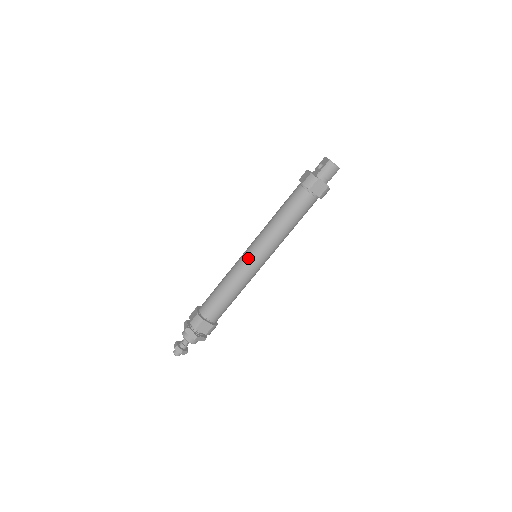
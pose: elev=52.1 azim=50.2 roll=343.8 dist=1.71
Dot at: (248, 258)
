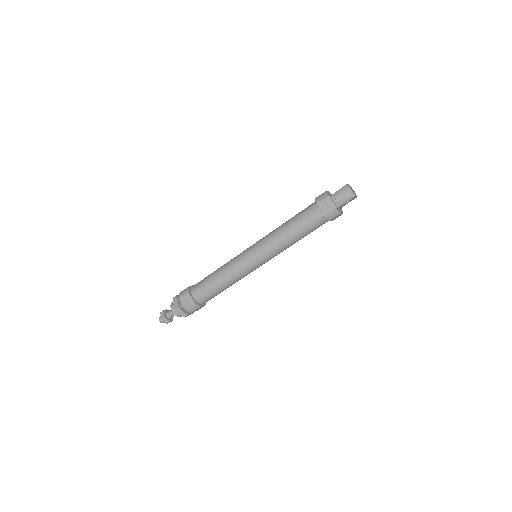
Dot at: (246, 251)
